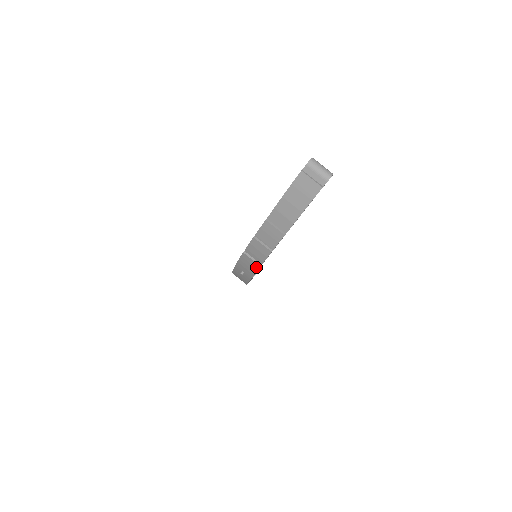
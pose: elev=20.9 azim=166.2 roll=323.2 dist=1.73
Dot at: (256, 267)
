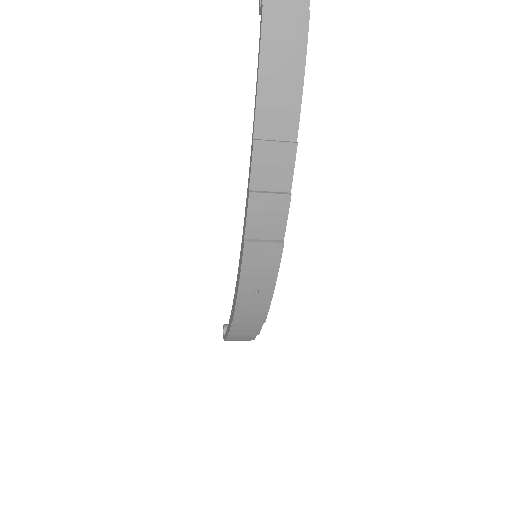
Dot at: (277, 253)
